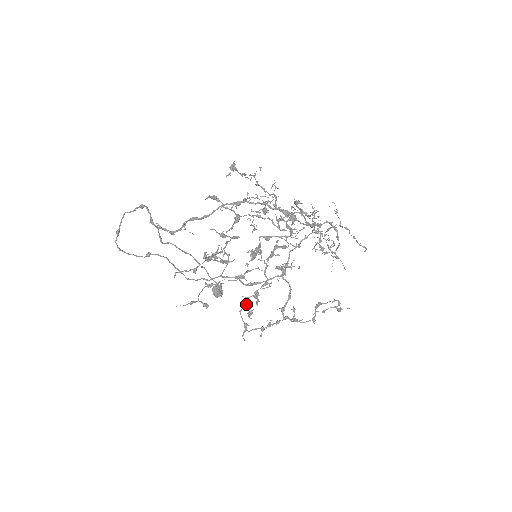
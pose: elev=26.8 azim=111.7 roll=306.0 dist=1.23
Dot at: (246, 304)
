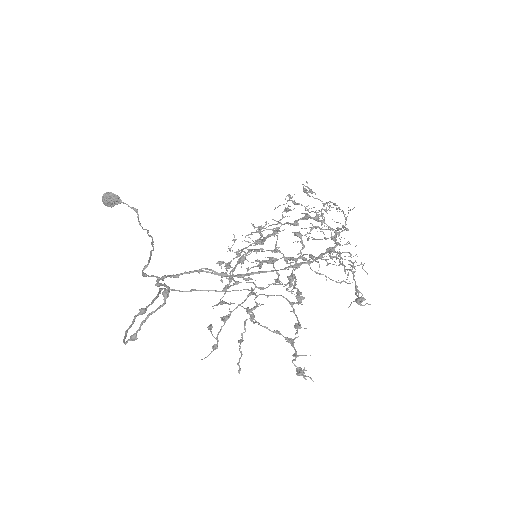
Dot at: occluded
